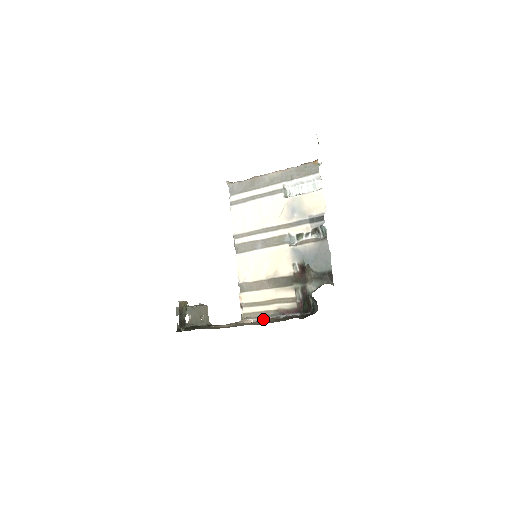
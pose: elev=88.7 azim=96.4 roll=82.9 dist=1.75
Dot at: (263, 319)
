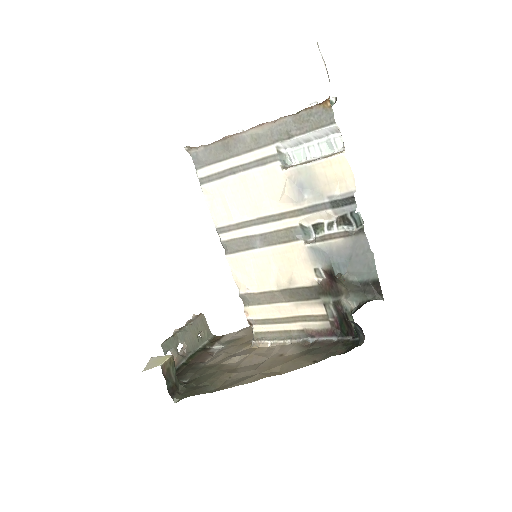
Dot at: (284, 343)
